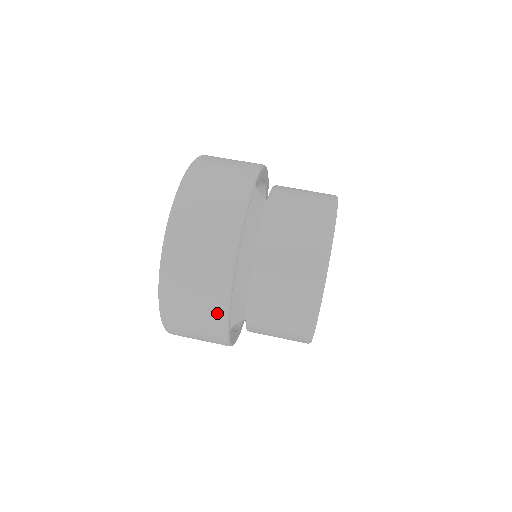
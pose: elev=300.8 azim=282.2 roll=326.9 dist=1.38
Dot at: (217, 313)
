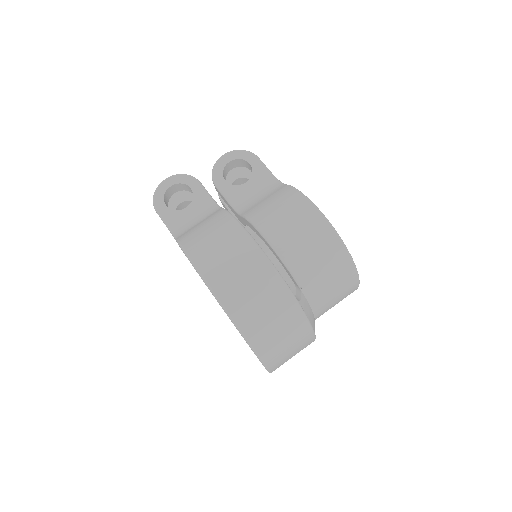
Dot at: occluded
